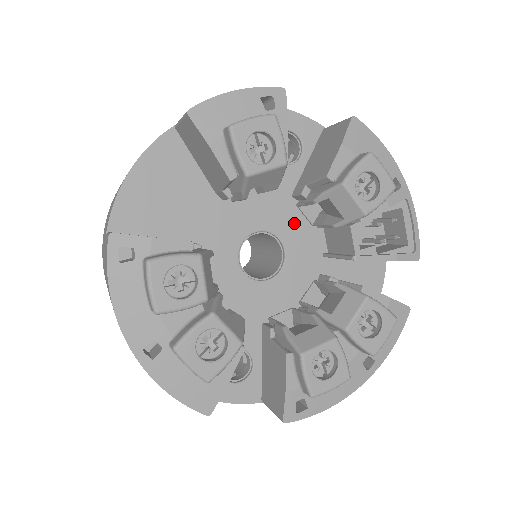
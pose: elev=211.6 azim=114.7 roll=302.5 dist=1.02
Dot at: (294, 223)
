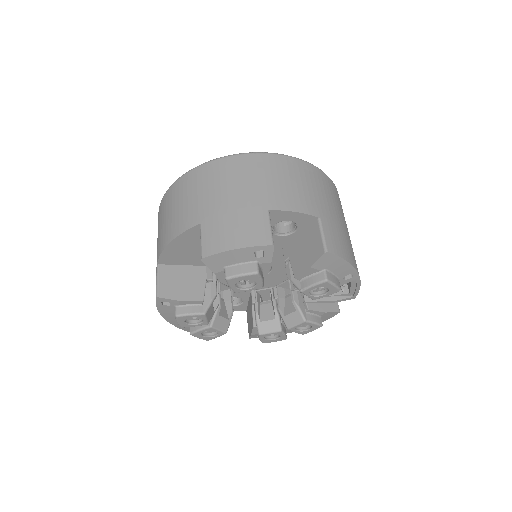
Dot at: (281, 258)
